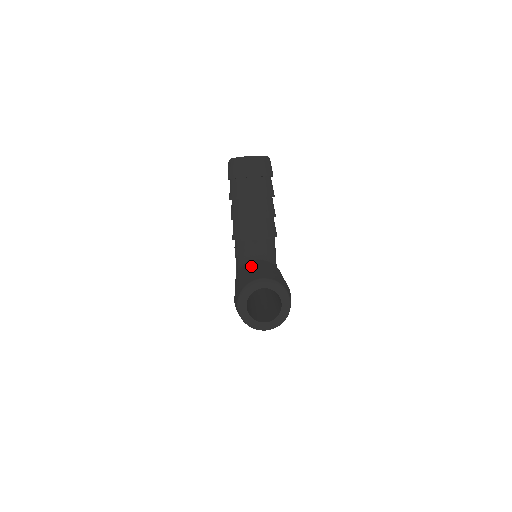
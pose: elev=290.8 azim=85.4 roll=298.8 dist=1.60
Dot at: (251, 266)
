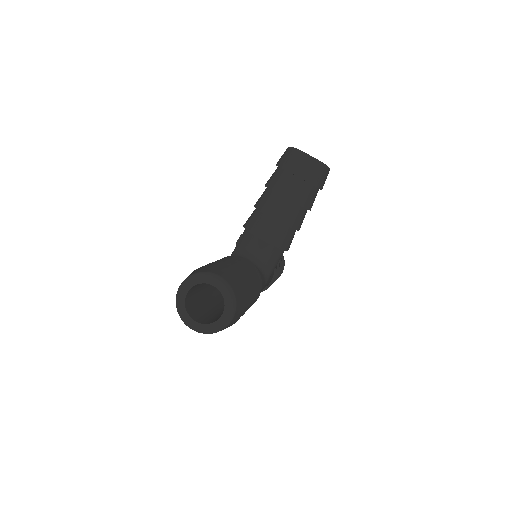
Dot at: (232, 260)
